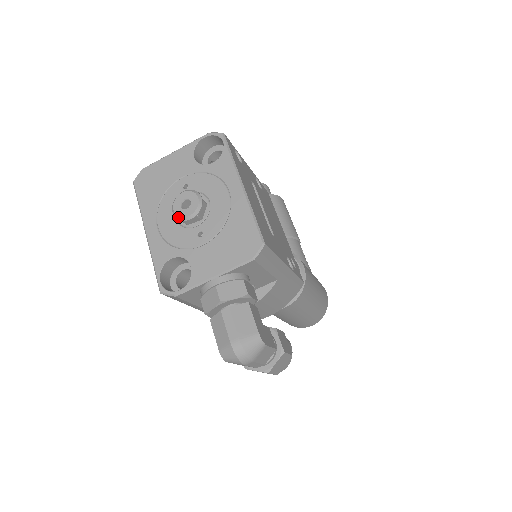
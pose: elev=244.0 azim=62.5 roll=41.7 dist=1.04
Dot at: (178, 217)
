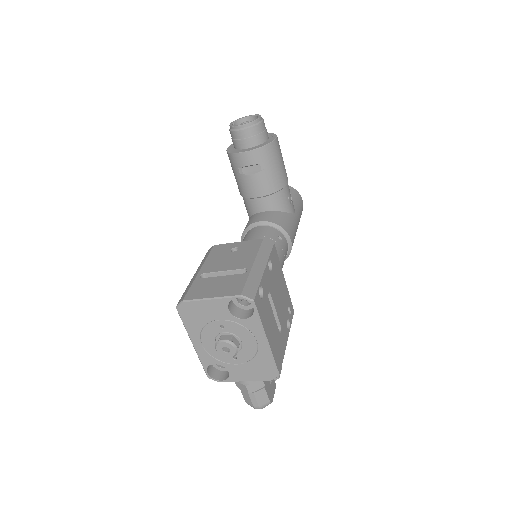
Dot at: occluded
